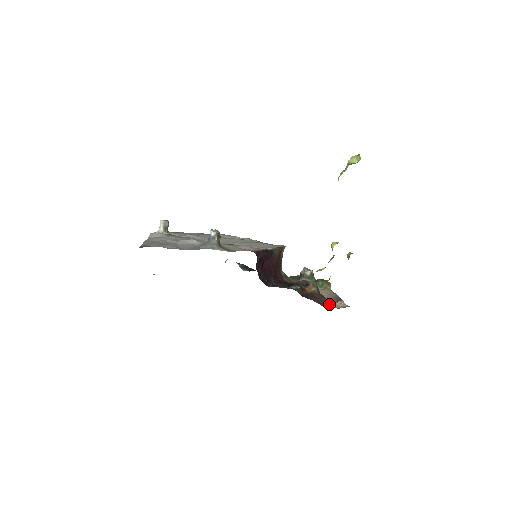
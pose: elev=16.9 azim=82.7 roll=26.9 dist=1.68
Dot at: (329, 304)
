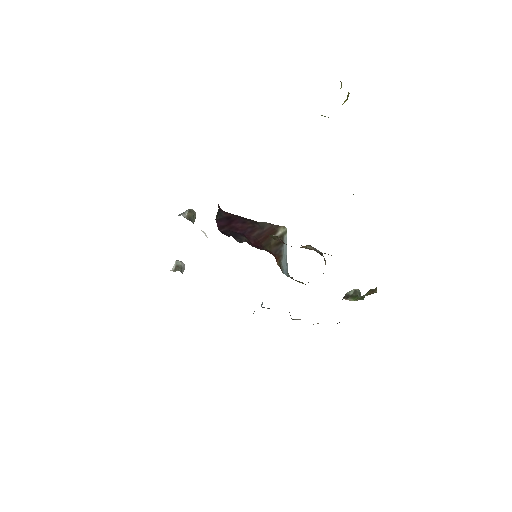
Dot at: occluded
